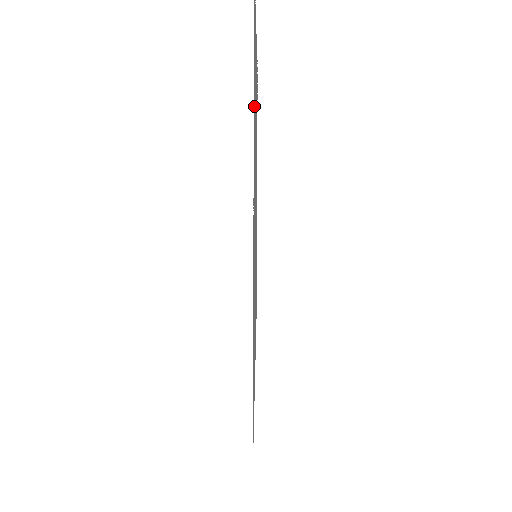
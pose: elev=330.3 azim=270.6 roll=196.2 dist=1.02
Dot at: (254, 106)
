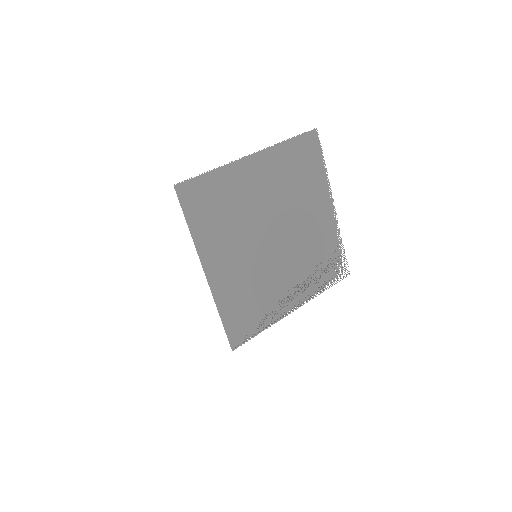
Dot at: (292, 157)
